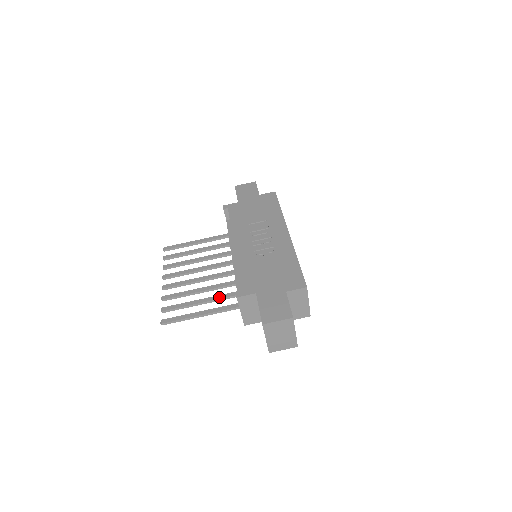
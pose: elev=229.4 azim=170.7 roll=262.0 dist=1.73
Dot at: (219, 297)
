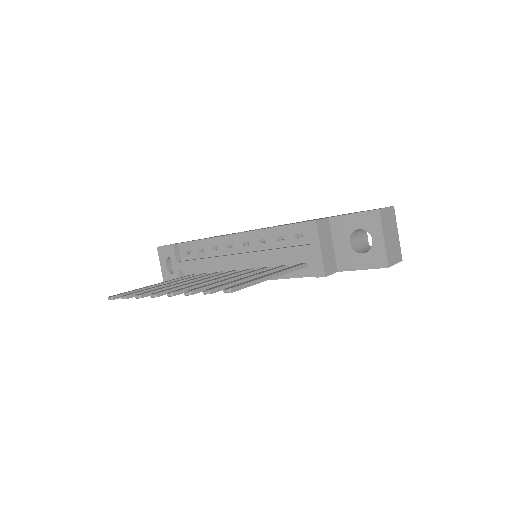
Dot at: (265, 271)
